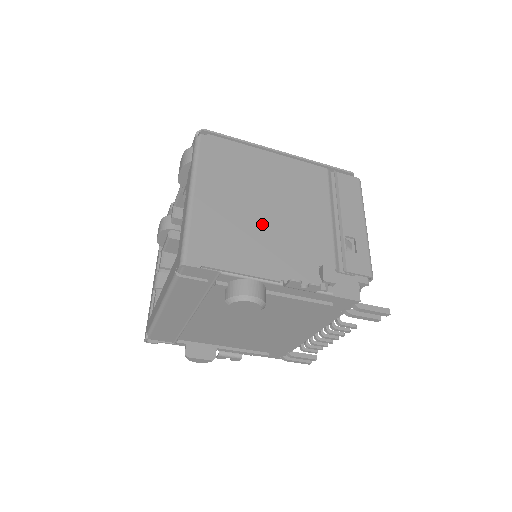
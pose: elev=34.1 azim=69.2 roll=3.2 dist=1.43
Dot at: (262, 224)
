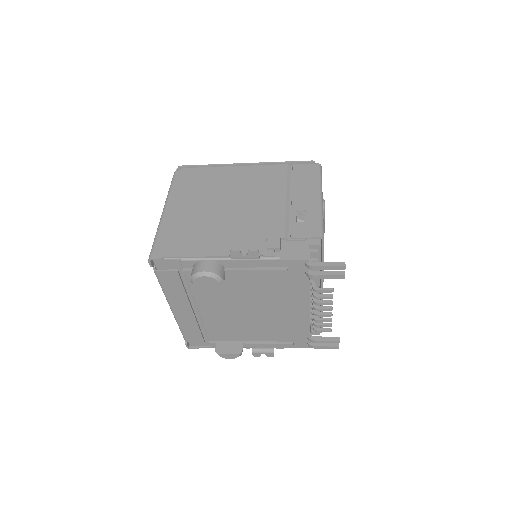
Dot at: (218, 219)
